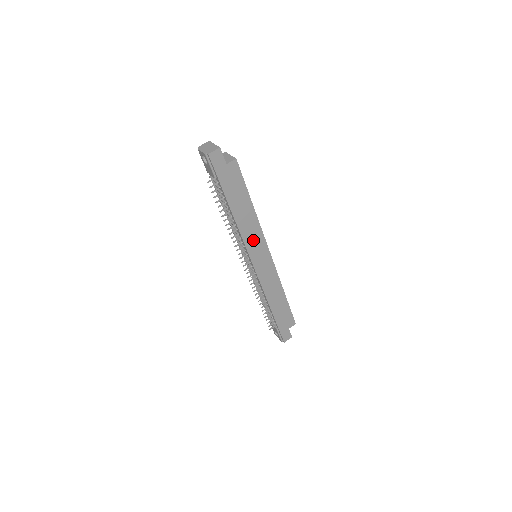
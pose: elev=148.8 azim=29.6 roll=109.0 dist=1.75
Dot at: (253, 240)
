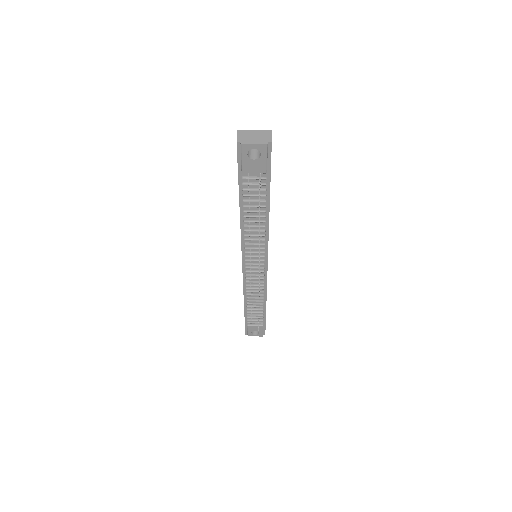
Dot at: occluded
